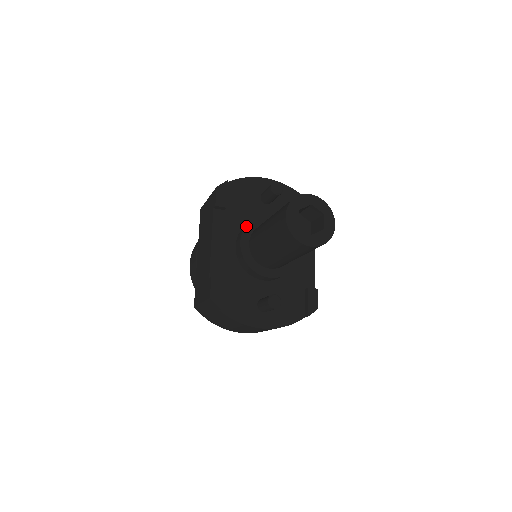
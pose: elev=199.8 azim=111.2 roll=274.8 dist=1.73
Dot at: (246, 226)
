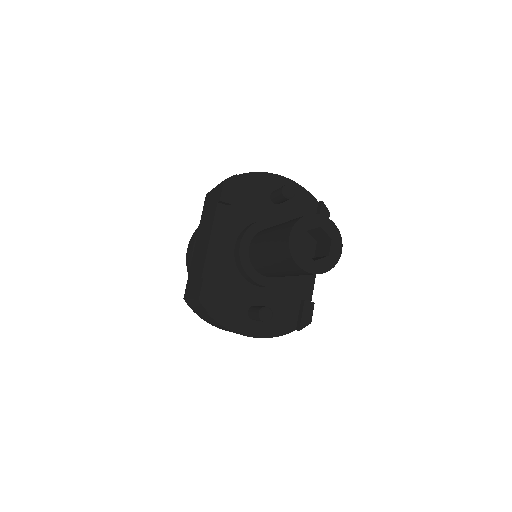
Dot at: (249, 228)
